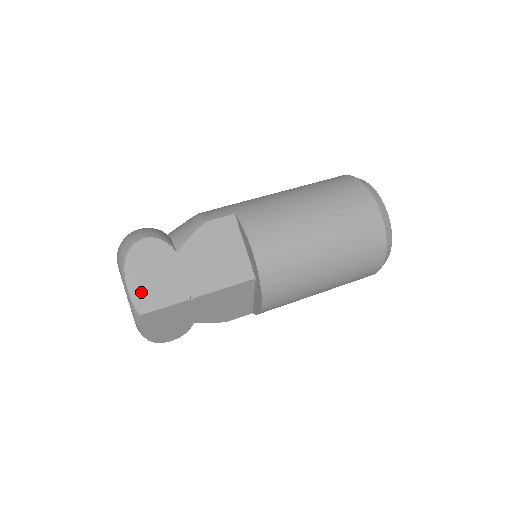
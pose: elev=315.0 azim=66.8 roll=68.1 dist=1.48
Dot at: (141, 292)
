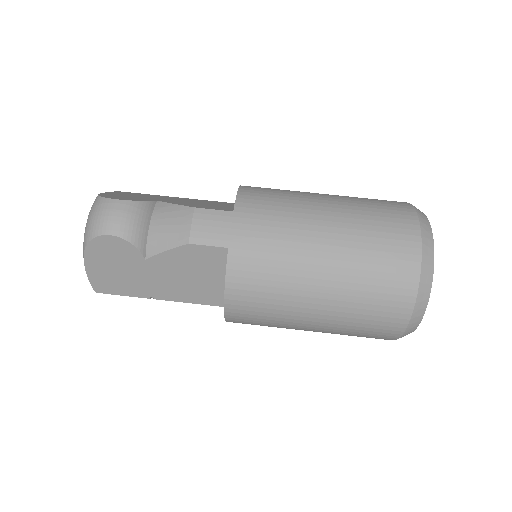
Dot at: (99, 277)
